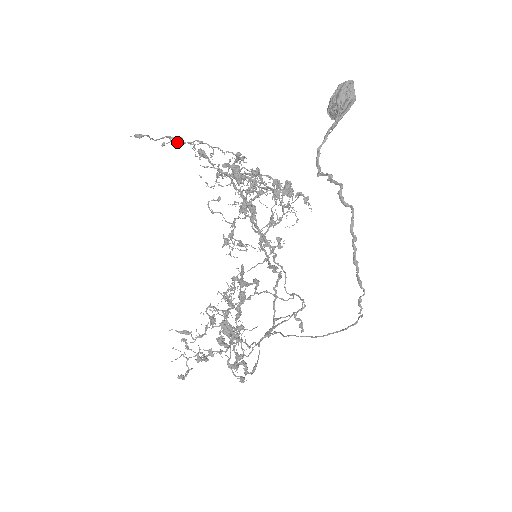
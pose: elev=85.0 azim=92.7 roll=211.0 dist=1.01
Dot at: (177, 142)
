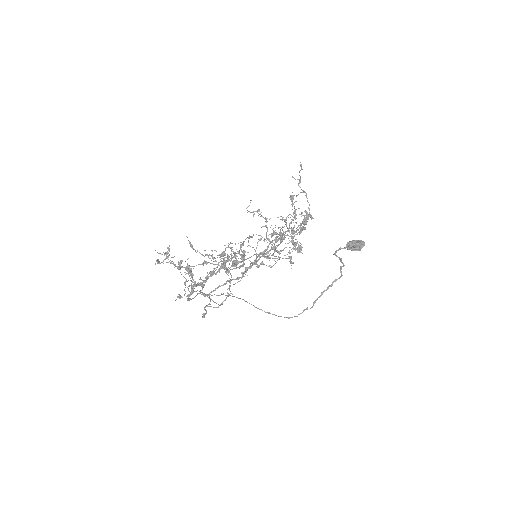
Dot at: (299, 183)
